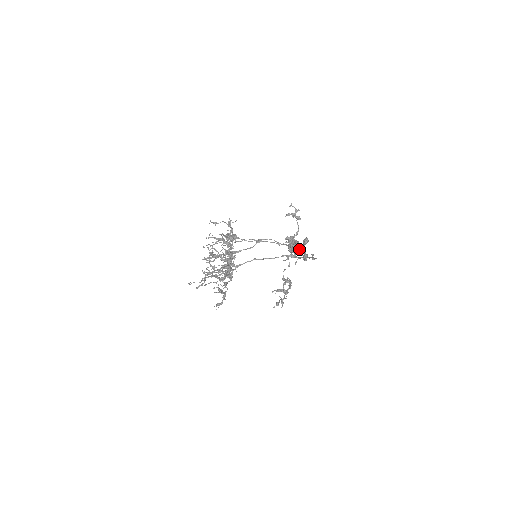
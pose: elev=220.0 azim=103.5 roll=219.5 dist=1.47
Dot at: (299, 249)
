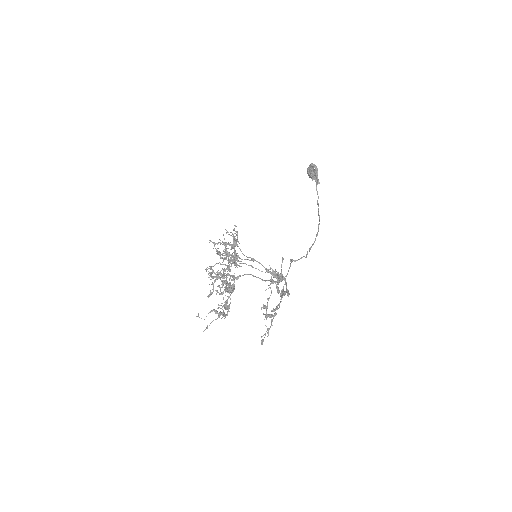
Dot at: (316, 180)
